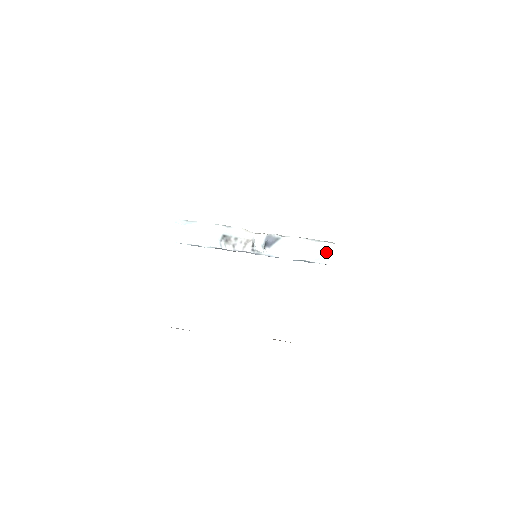
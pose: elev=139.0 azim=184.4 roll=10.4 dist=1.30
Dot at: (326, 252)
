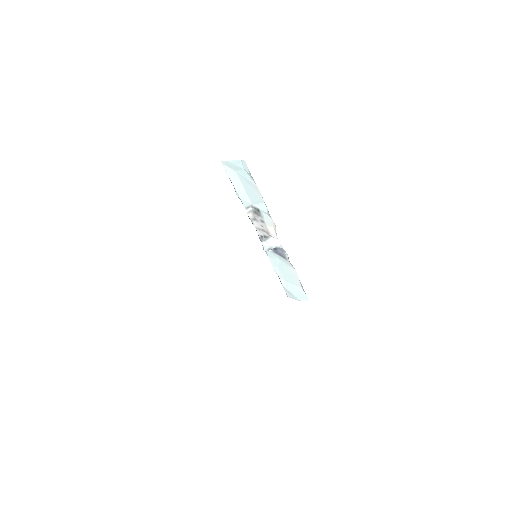
Dot at: (298, 296)
